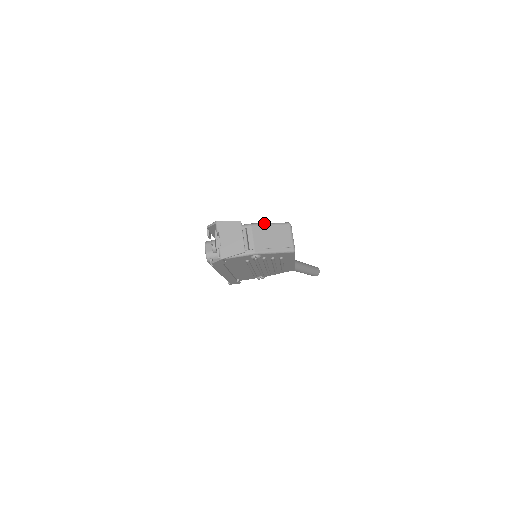
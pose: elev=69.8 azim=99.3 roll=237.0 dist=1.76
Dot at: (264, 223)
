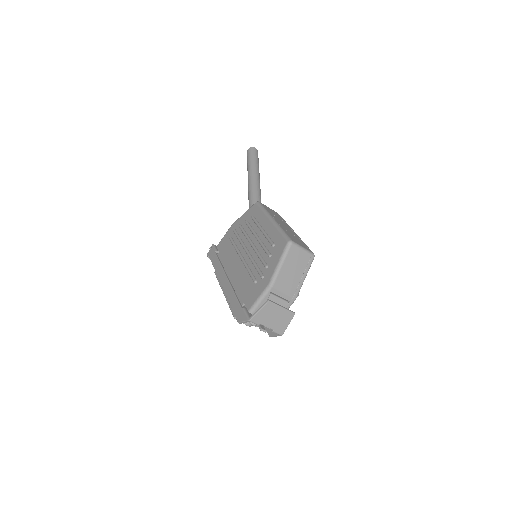
Dot at: (277, 270)
